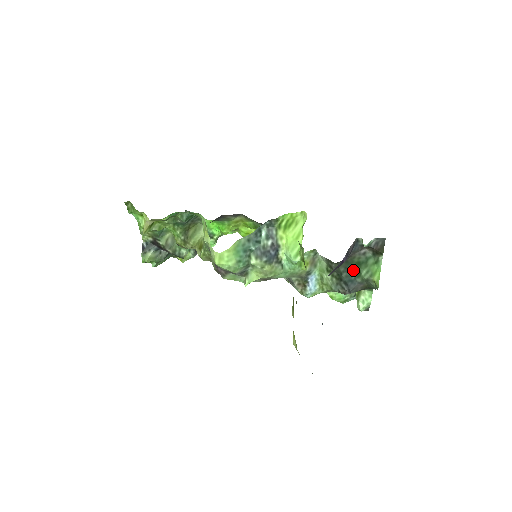
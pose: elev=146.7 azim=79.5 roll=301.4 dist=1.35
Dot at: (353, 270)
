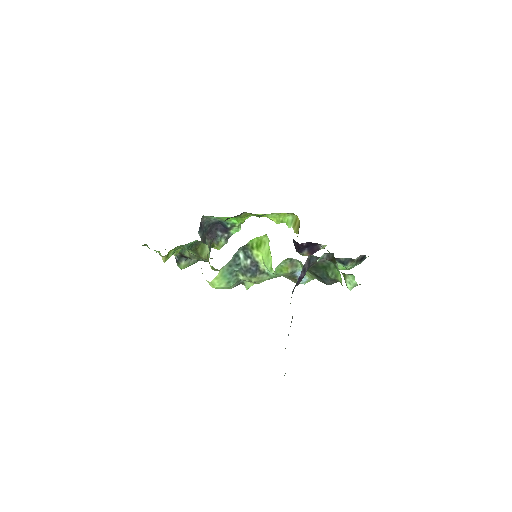
Dot at: (322, 271)
